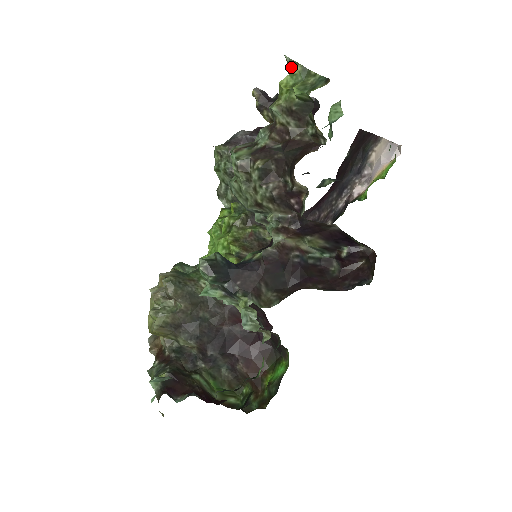
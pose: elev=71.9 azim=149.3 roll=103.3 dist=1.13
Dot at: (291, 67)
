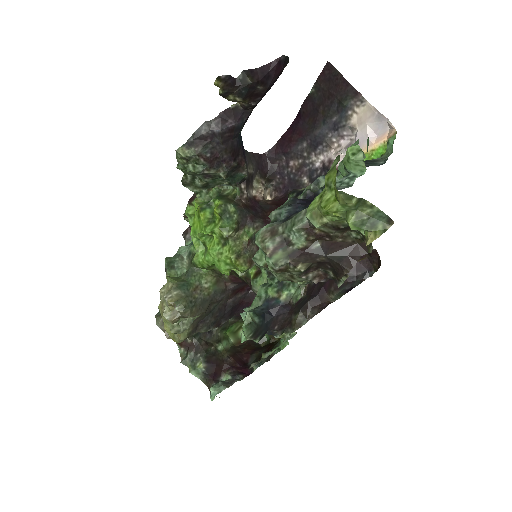
Dot at: (344, 201)
